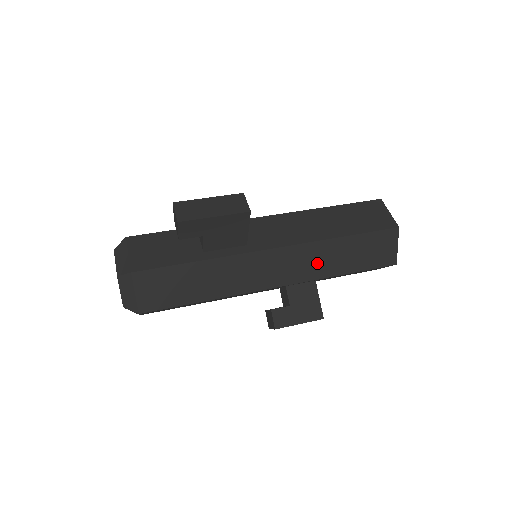
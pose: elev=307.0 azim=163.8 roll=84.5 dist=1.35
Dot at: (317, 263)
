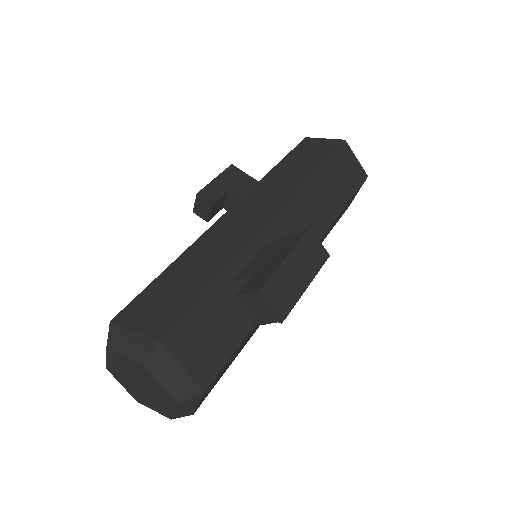
Dot at: occluded
